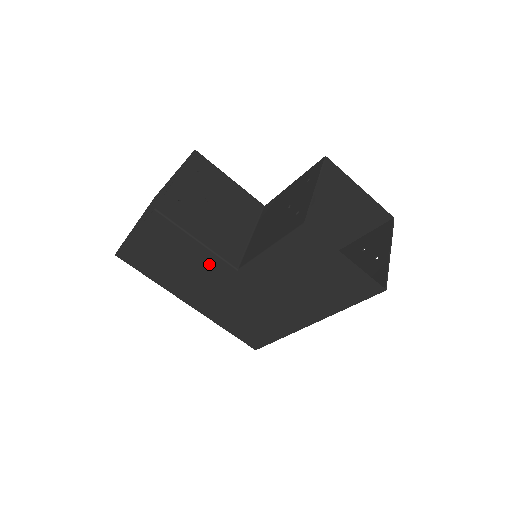
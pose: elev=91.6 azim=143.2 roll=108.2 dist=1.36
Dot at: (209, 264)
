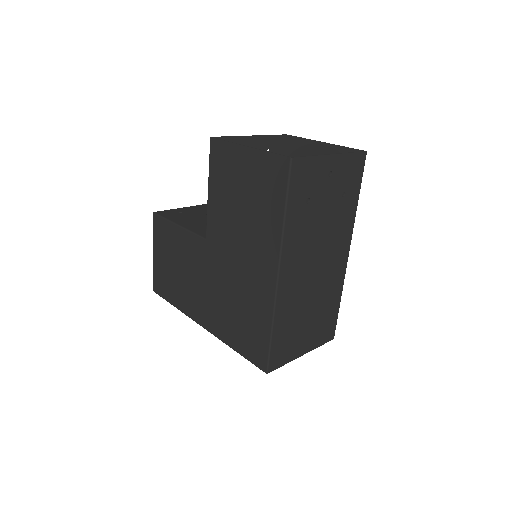
Dot at: (191, 249)
